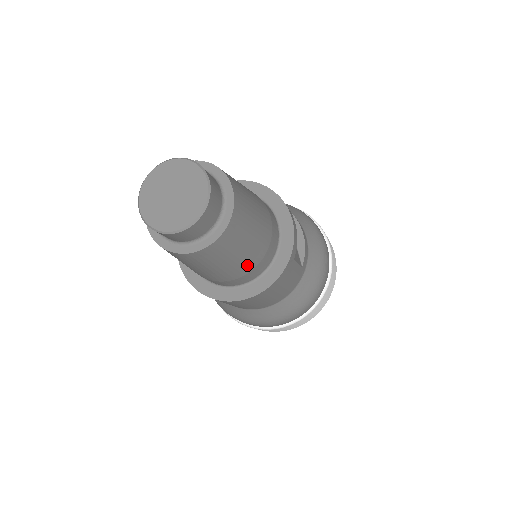
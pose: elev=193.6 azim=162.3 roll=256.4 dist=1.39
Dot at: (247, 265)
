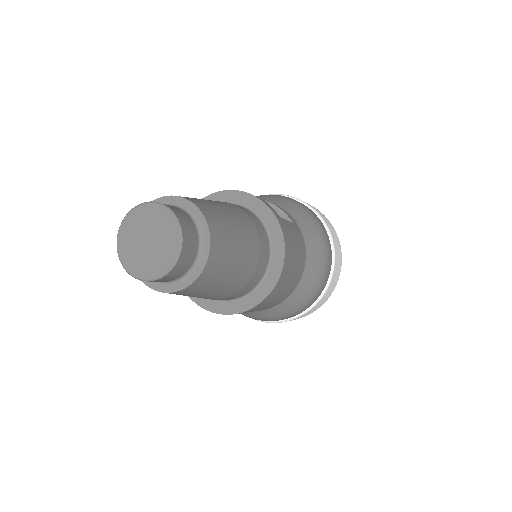
Dot at: (252, 249)
